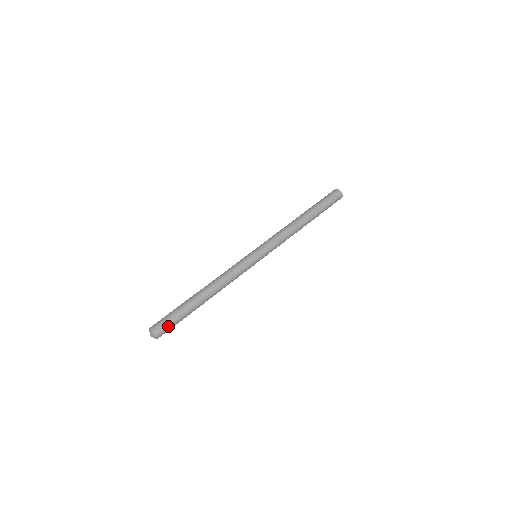
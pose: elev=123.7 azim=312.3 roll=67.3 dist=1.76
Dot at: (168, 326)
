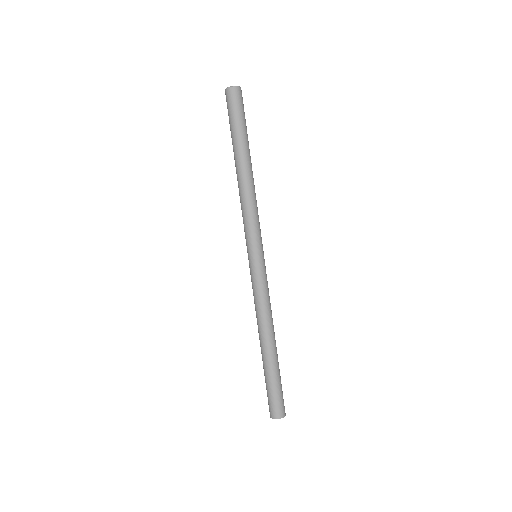
Dot at: (281, 400)
